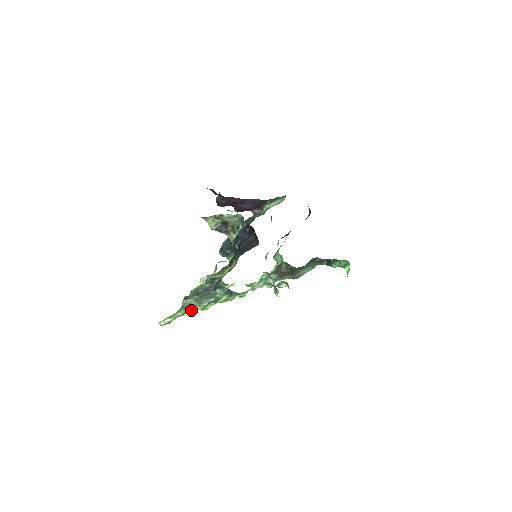
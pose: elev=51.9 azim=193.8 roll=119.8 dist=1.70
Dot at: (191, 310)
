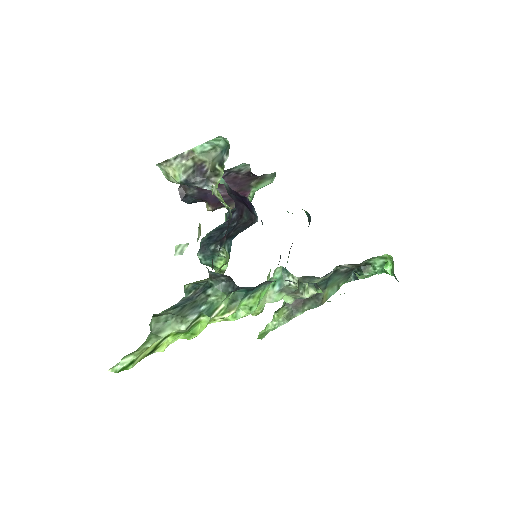
Dot at: (169, 340)
